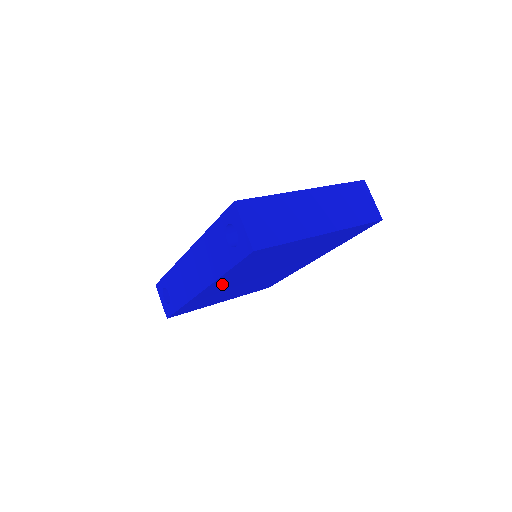
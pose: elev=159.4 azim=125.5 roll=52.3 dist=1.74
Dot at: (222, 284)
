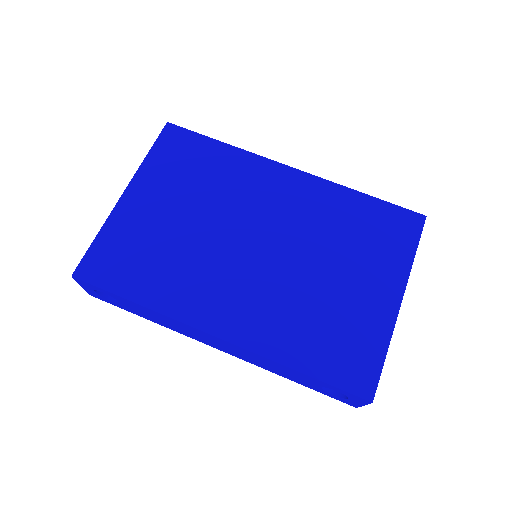
Dot at: occluded
